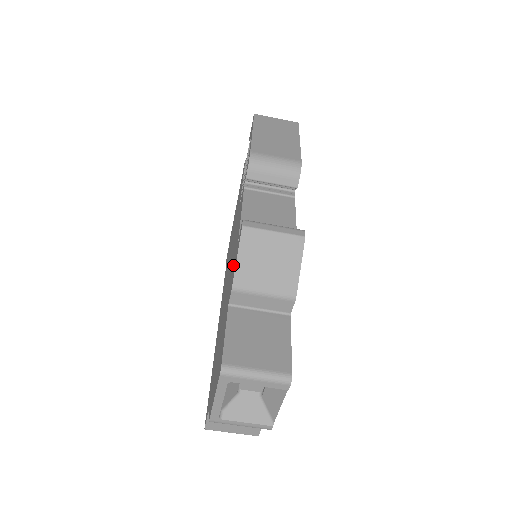
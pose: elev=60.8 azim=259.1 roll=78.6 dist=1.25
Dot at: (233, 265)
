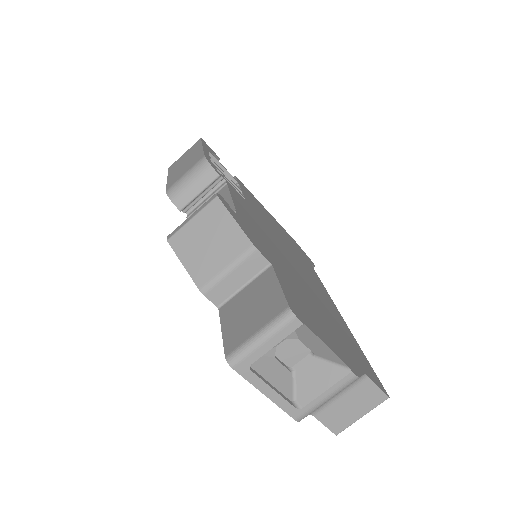
Dot at: occluded
